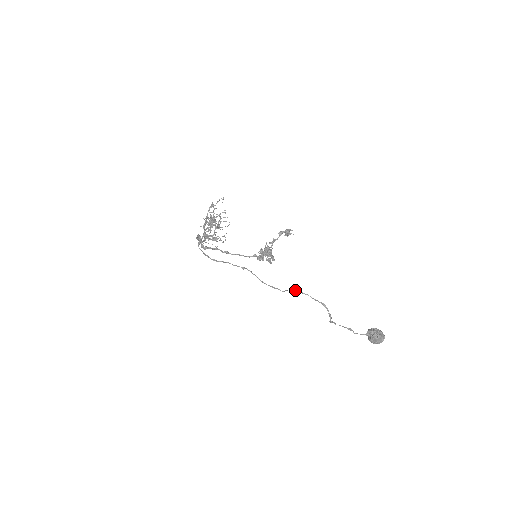
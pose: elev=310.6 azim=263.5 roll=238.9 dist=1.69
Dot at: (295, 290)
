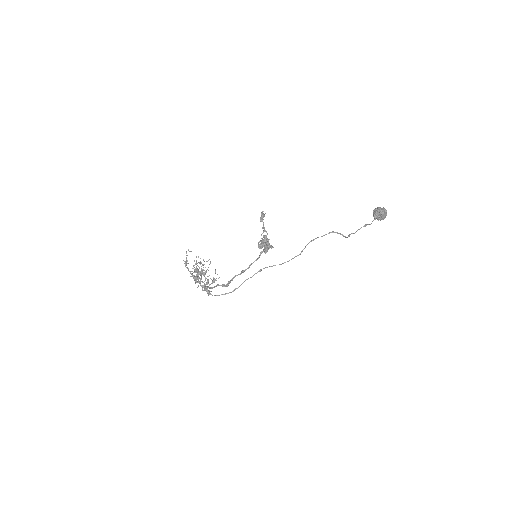
Dot at: (307, 244)
